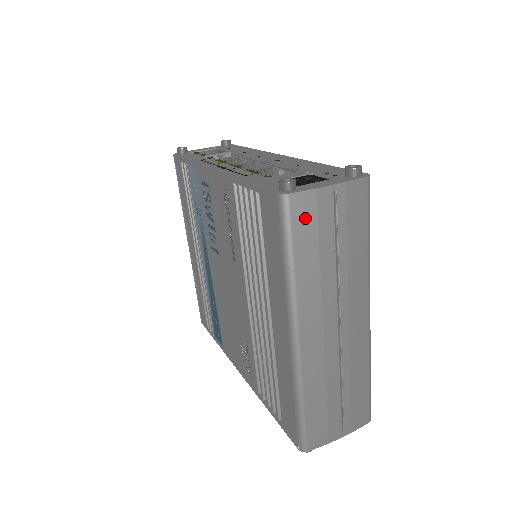
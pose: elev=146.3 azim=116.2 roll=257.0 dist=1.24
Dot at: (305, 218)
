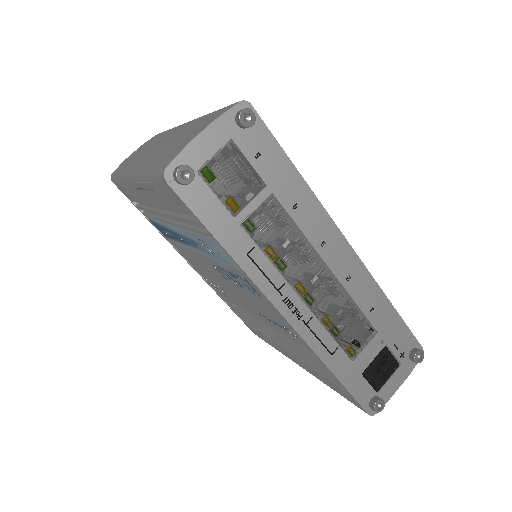
Dot at: occluded
